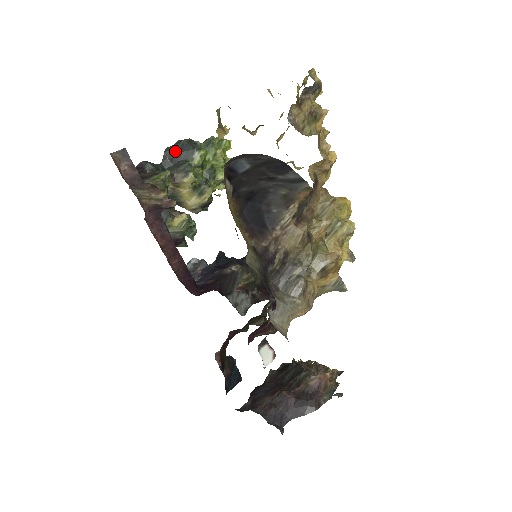
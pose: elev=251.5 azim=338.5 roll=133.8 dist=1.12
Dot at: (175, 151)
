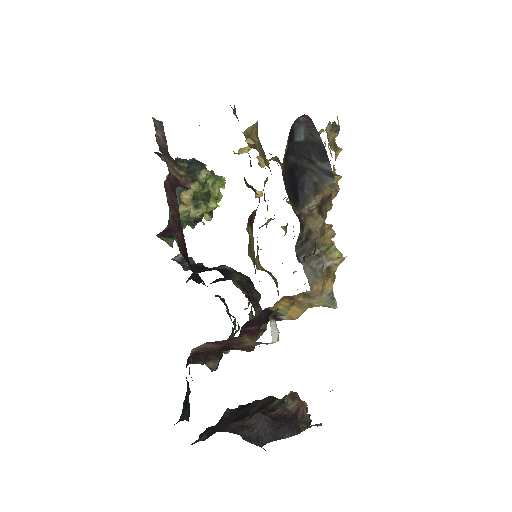
Dot at: (185, 162)
